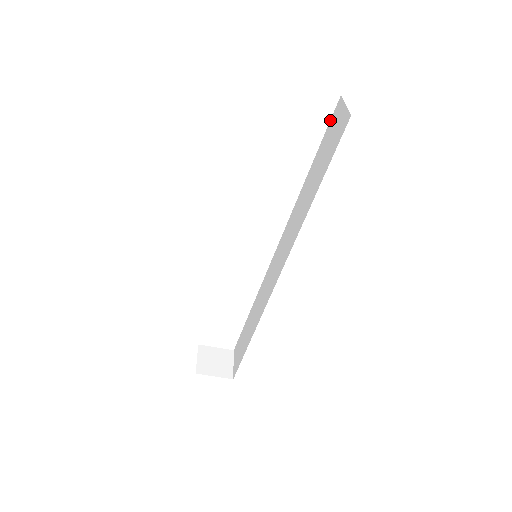
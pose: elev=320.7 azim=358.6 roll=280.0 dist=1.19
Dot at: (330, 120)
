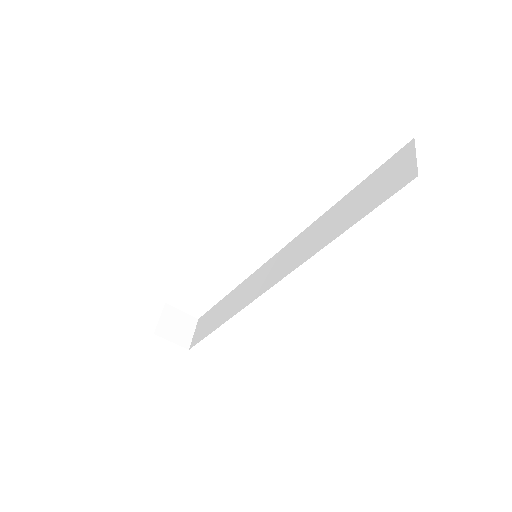
Dot at: (391, 157)
